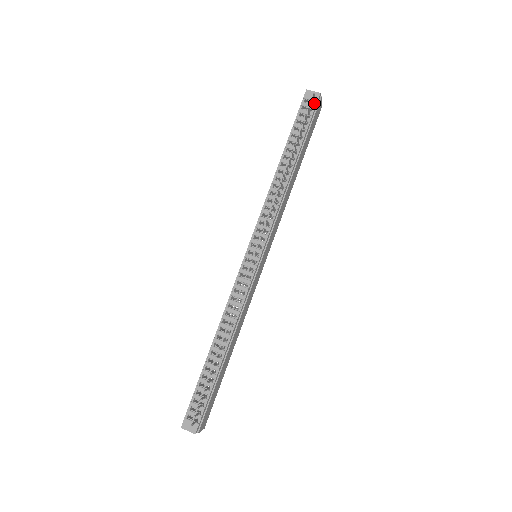
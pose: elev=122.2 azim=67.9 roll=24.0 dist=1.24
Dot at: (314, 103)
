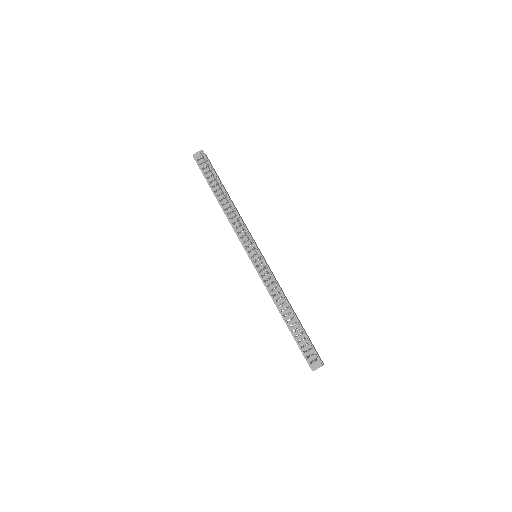
Dot at: occluded
